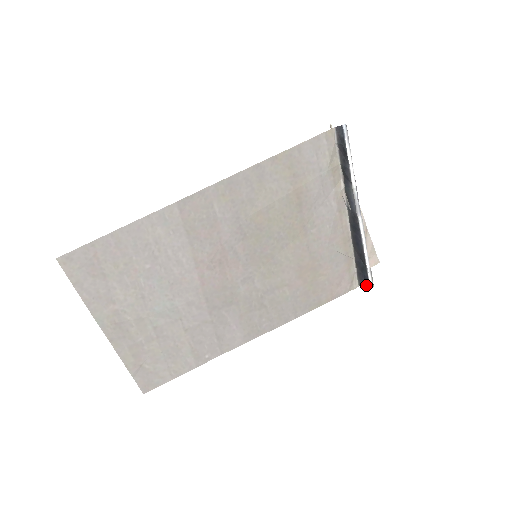
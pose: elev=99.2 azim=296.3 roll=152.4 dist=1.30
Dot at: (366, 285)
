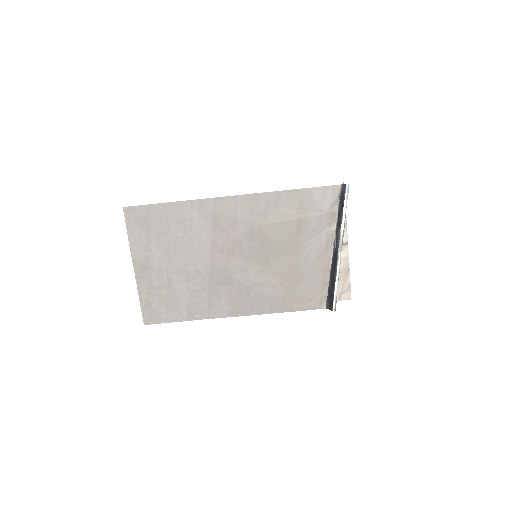
Dot at: (330, 308)
